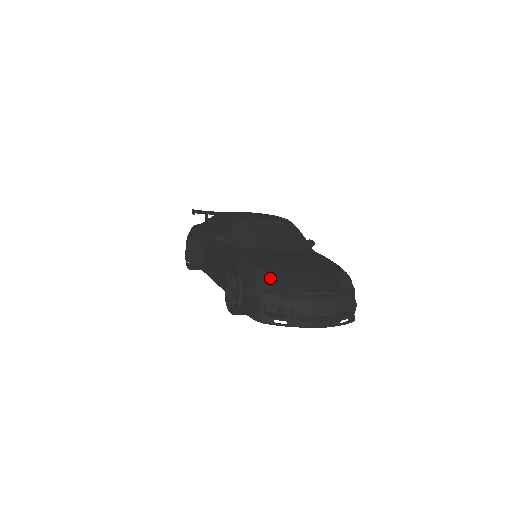
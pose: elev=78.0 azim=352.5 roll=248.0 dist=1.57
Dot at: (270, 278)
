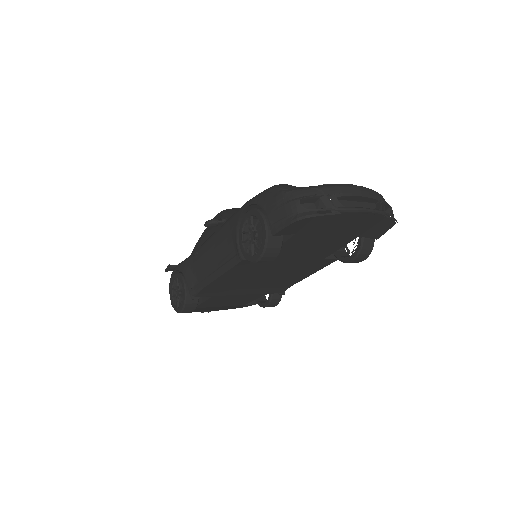
Dot at: (292, 186)
